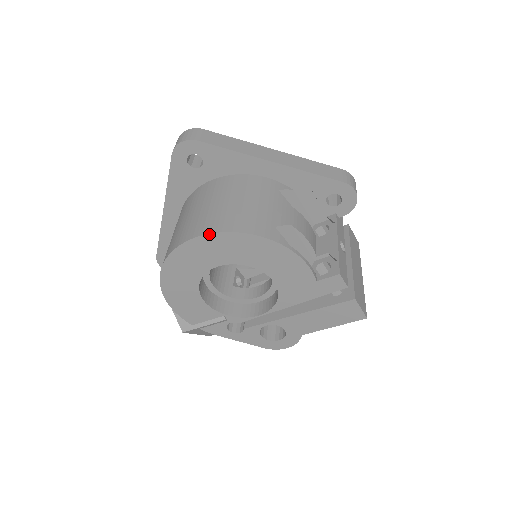
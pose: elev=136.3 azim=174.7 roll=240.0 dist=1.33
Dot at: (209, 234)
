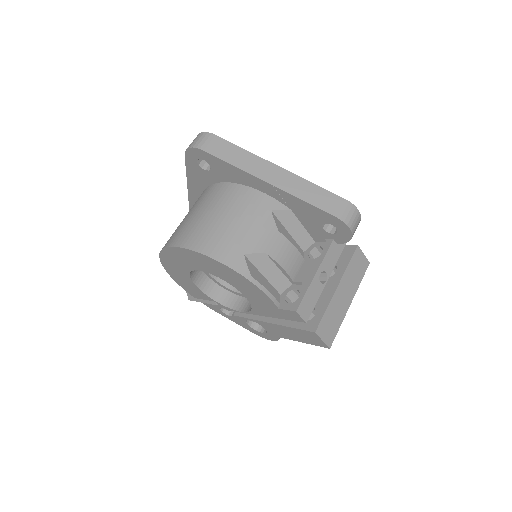
Dot at: (184, 248)
